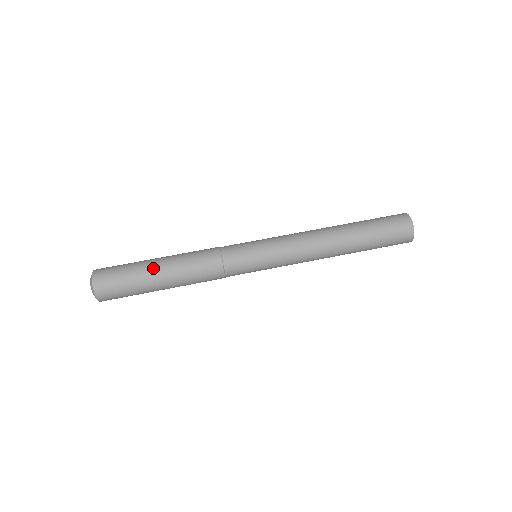
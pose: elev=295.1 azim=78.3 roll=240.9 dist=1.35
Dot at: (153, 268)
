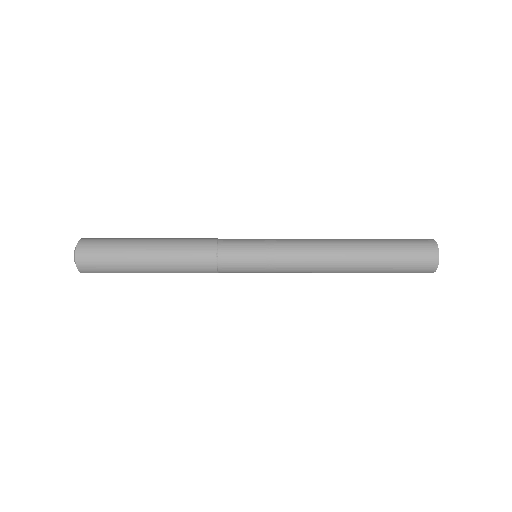
Dot at: (143, 241)
